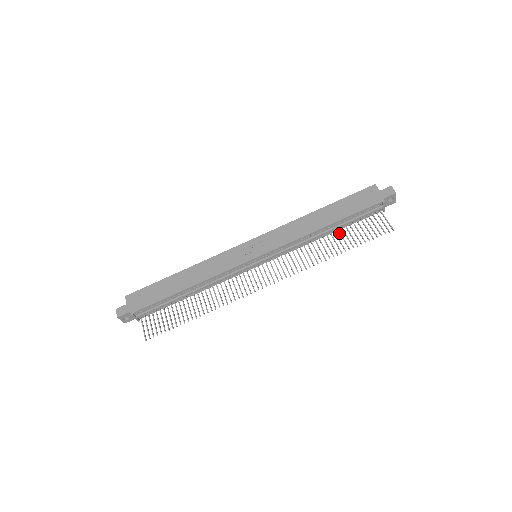
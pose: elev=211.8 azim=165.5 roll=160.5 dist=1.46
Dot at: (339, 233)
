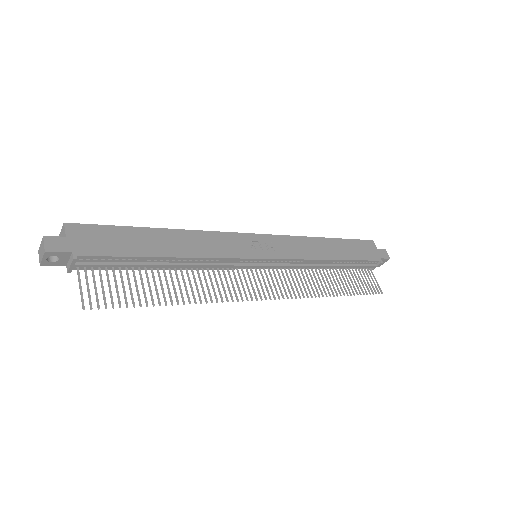
Dot at: (337, 272)
